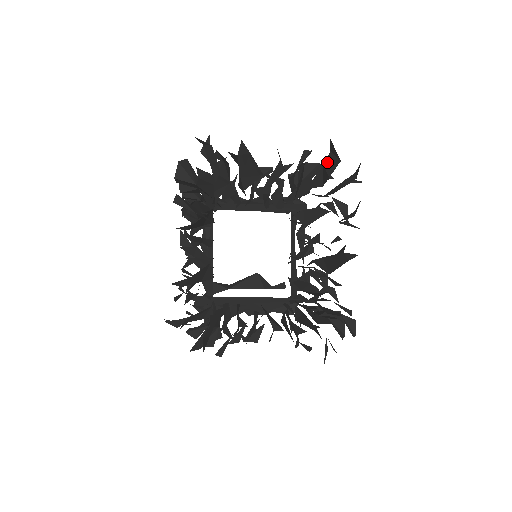
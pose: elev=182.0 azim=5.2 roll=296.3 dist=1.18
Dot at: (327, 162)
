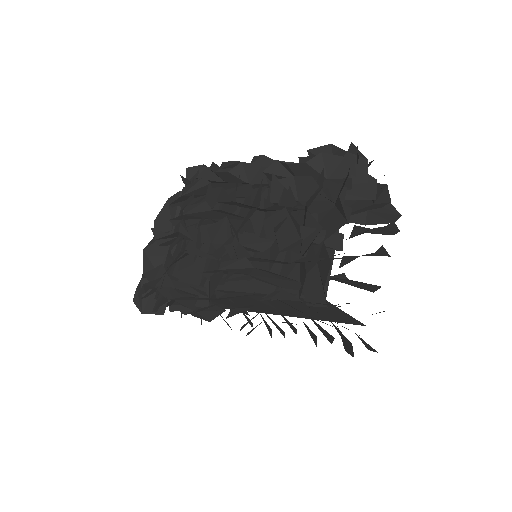
Dot at: (374, 210)
